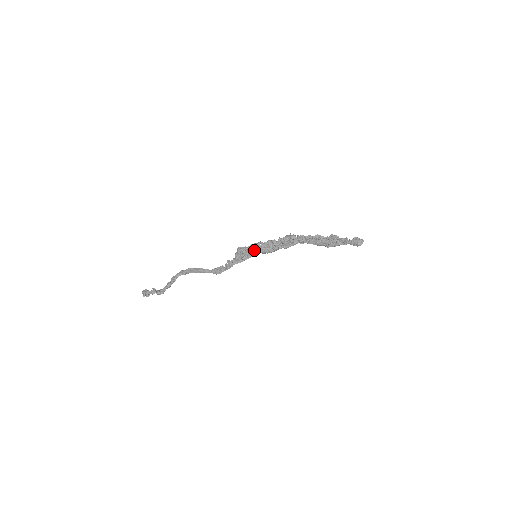
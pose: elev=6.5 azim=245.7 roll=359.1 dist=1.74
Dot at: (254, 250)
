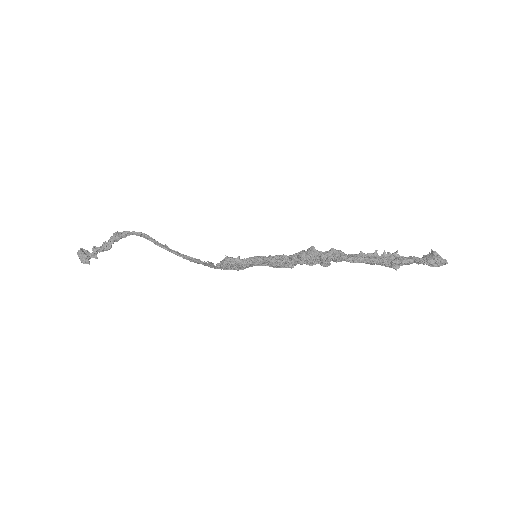
Dot at: (254, 263)
